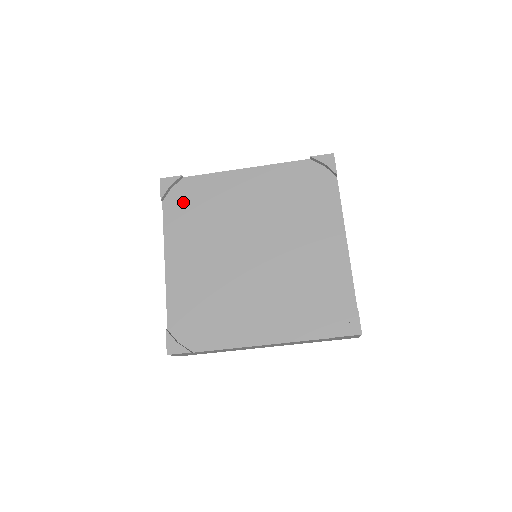
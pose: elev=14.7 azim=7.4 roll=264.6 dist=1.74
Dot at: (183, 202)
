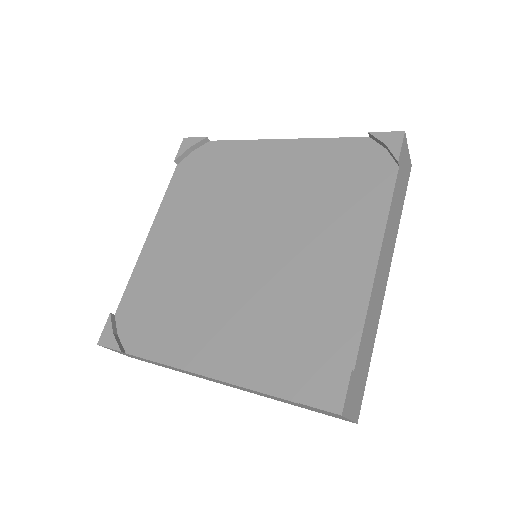
Dot at: (197, 169)
